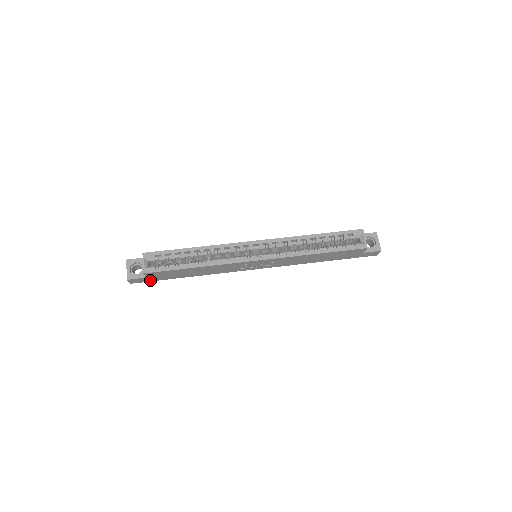
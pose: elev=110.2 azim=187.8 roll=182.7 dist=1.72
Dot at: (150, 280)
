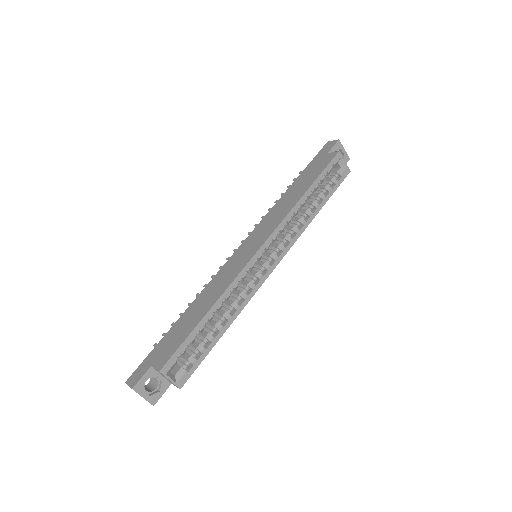
Dot at: occluded
